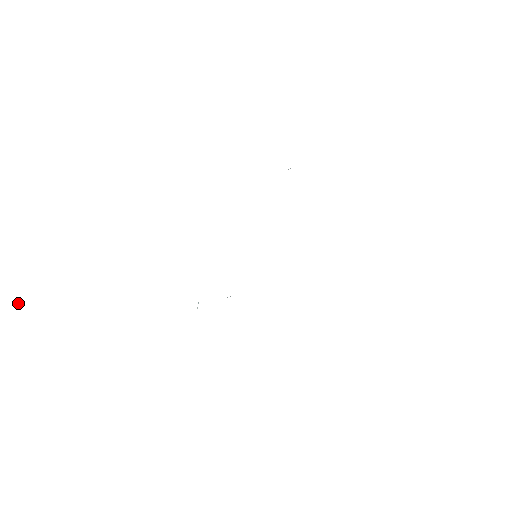
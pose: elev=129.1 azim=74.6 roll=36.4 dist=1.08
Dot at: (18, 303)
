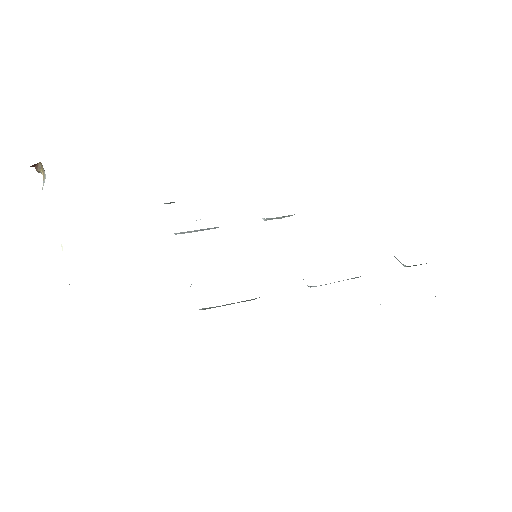
Dot at: (37, 169)
